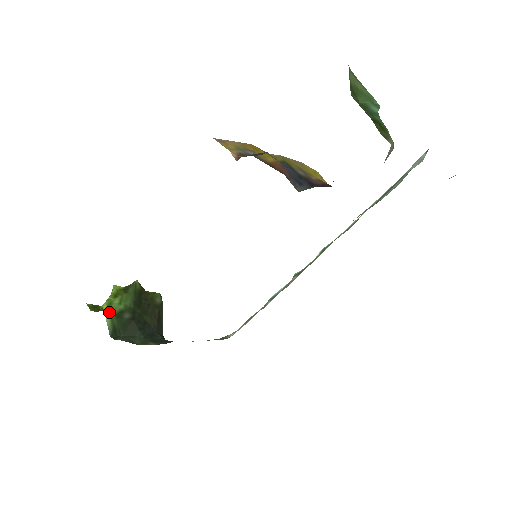
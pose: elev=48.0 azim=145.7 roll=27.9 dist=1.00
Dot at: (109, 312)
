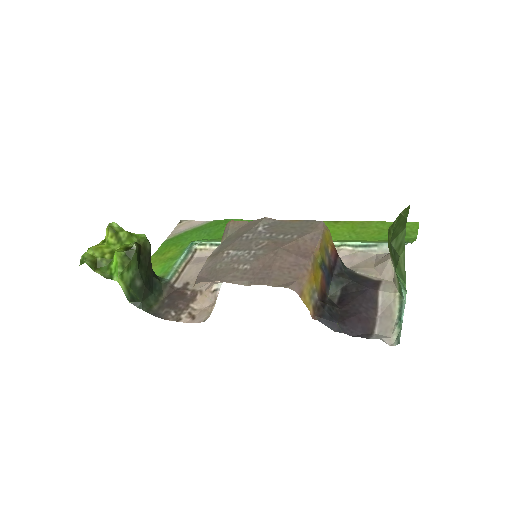
Dot at: (124, 285)
